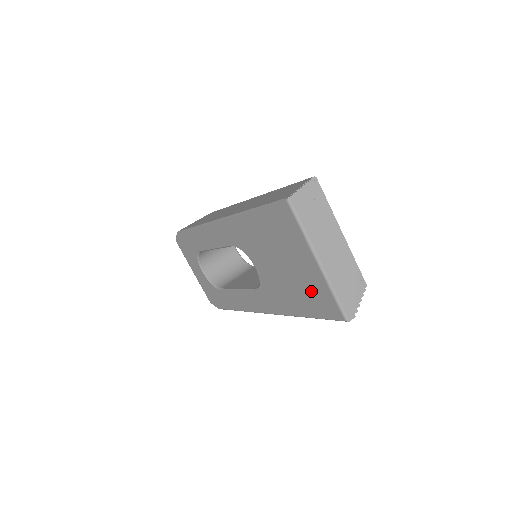
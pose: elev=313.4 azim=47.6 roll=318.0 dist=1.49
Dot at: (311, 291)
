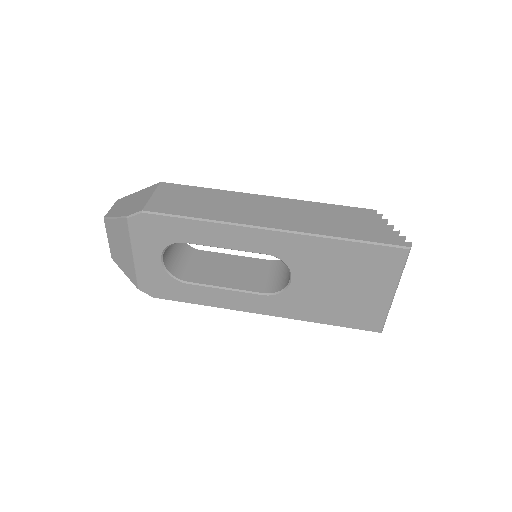
Dot at: (360, 310)
